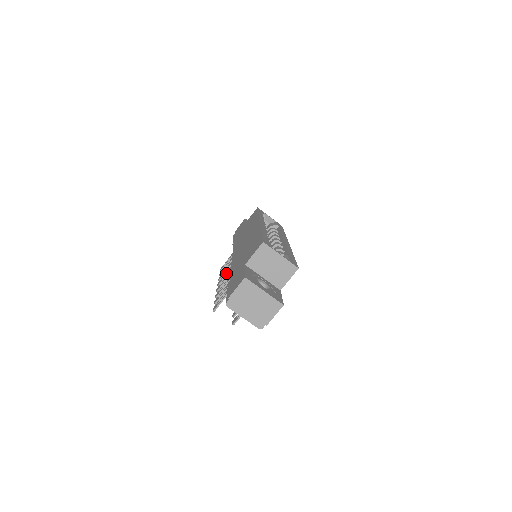
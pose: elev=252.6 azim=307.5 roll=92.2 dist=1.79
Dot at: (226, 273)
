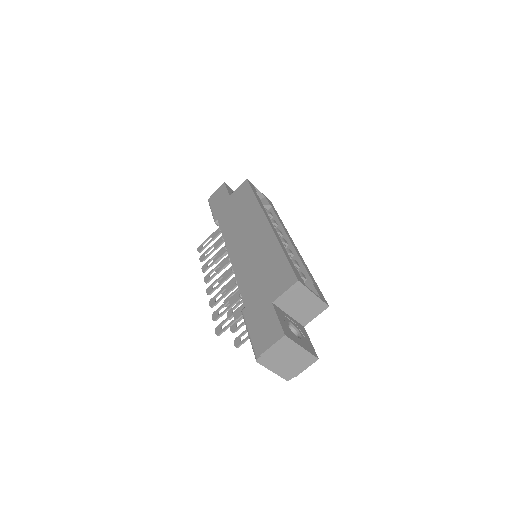
Dot at: (216, 268)
